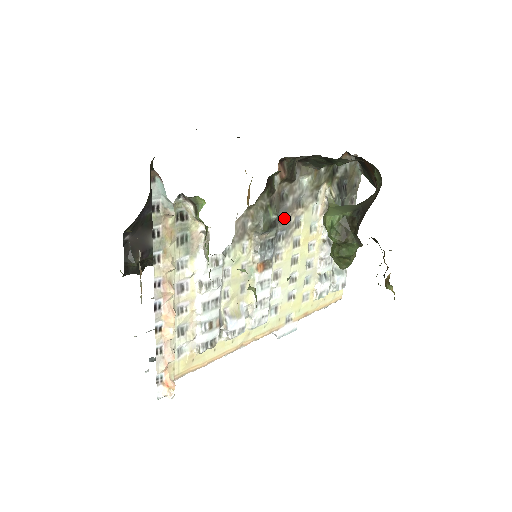
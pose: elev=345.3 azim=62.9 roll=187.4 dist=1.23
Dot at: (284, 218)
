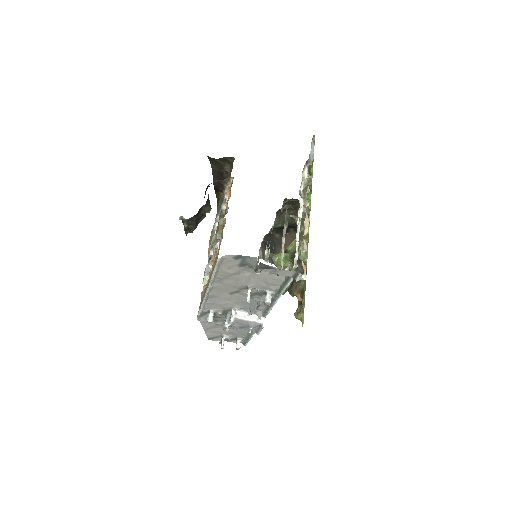
Dot at: occluded
